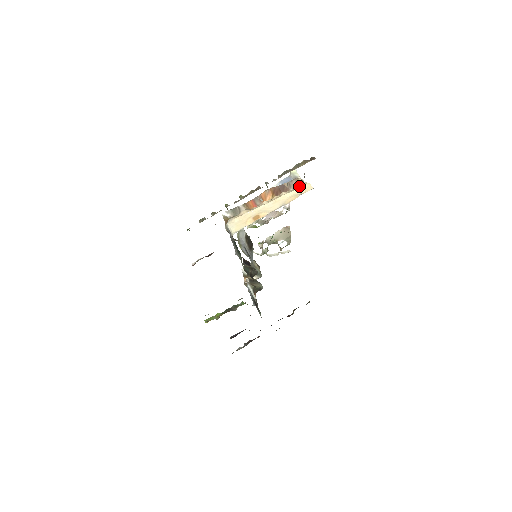
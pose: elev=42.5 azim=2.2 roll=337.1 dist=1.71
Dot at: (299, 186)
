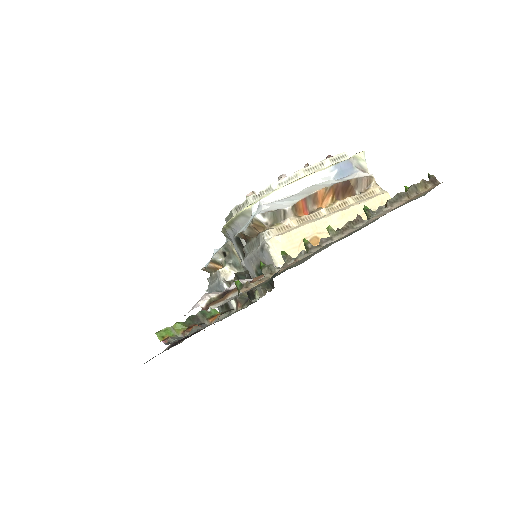
Dot at: (372, 191)
